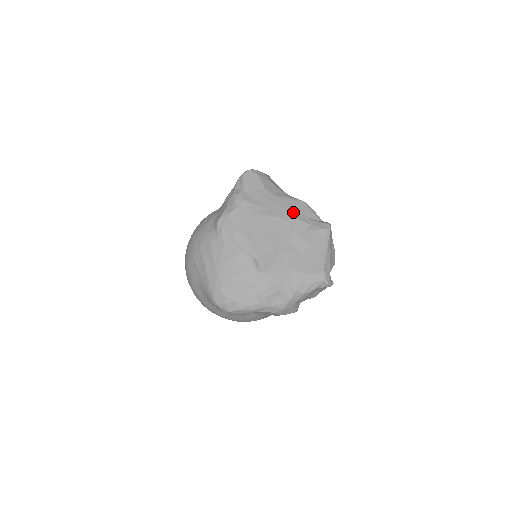
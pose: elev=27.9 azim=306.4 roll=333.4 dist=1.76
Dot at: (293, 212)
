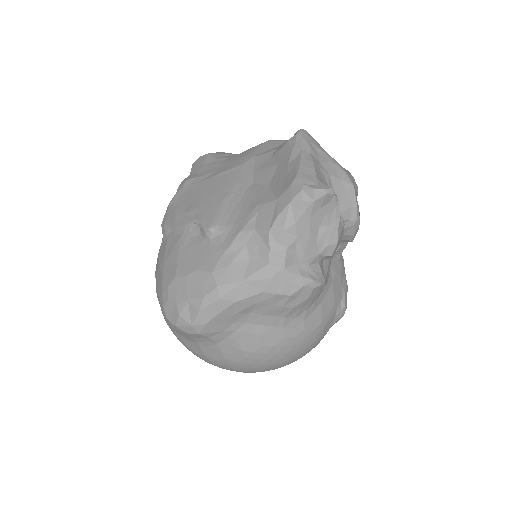
Dot at: (251, 154)
